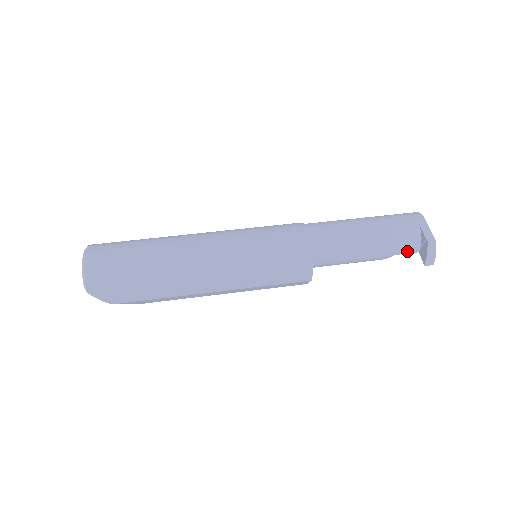
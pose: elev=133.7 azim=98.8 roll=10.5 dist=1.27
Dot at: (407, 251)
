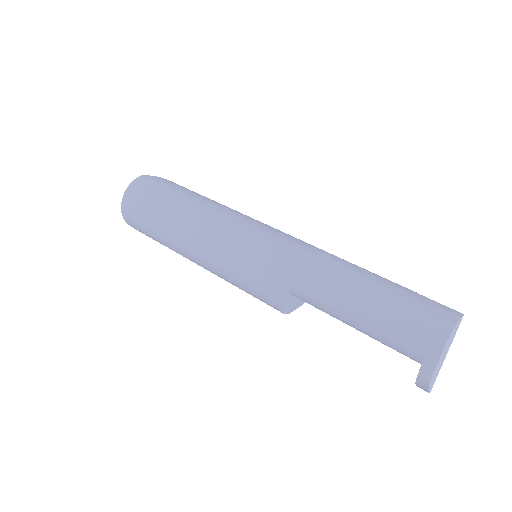
Dot at: (407, 356)
